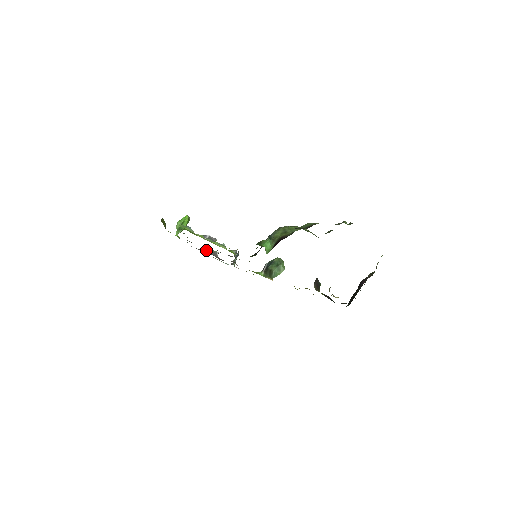
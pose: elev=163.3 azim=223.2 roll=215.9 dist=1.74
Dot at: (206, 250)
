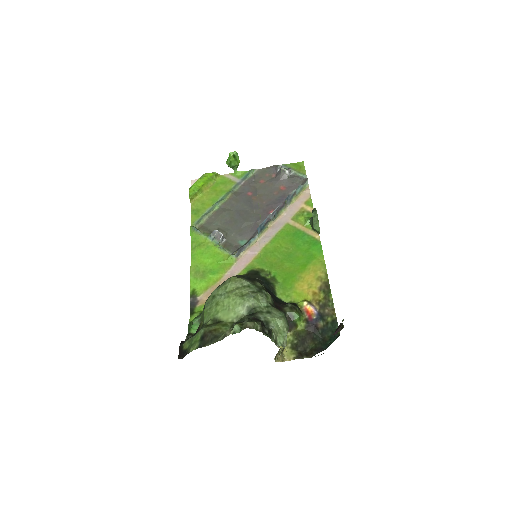
Dot at: (277, 167)
